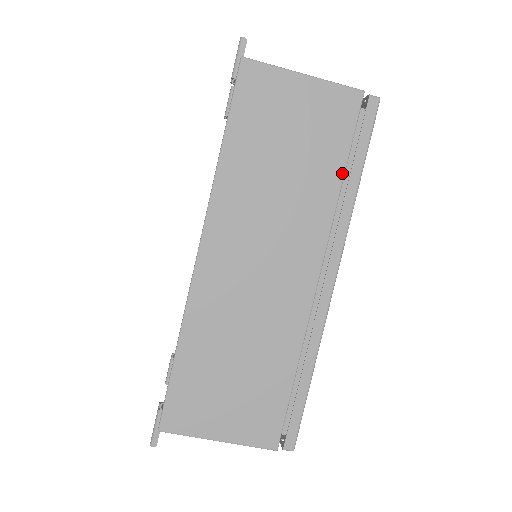
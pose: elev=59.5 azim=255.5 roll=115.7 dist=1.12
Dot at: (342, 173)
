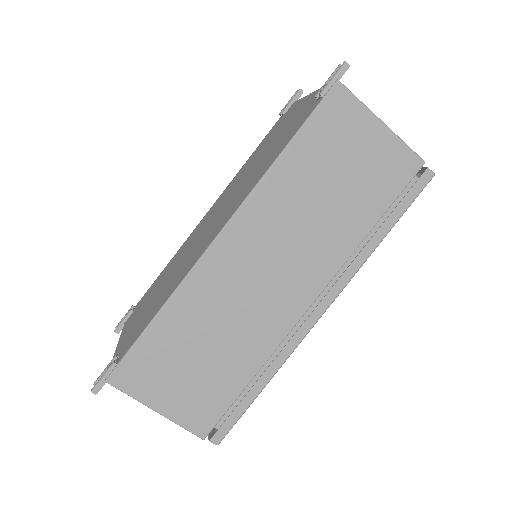
Dot at: (373, 224)
